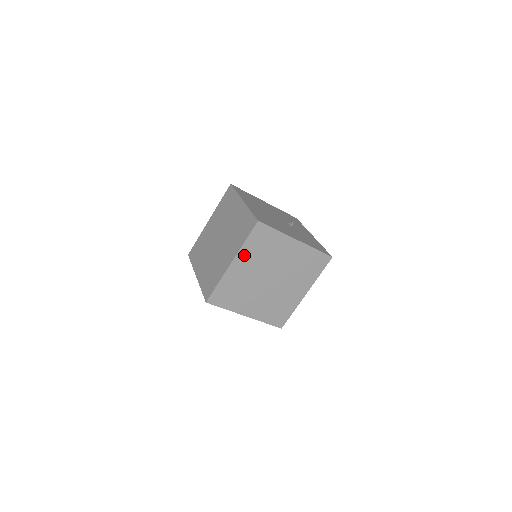
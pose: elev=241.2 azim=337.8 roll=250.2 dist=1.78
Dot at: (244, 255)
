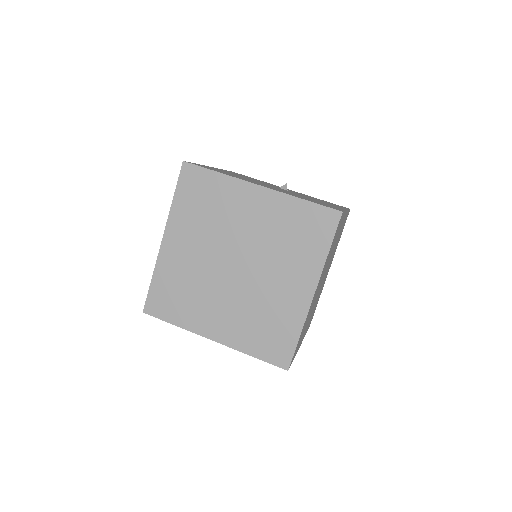
Dot at: (322, 272)
